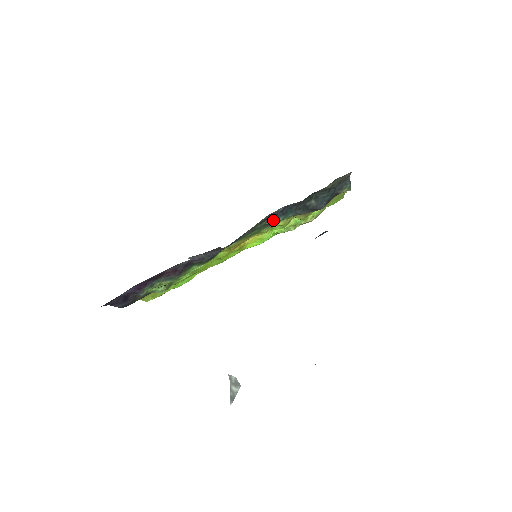
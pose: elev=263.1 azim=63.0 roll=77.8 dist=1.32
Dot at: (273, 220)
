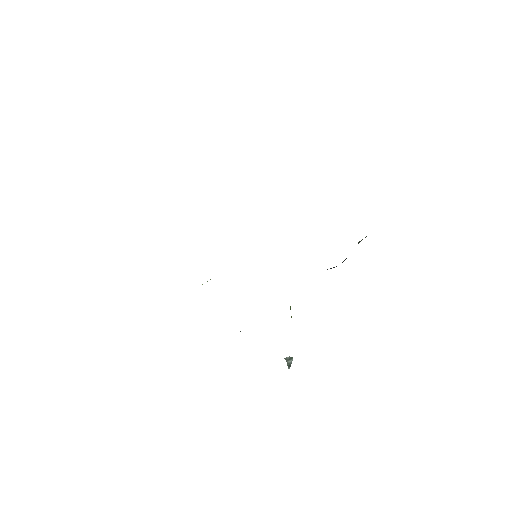
Dot at: occluded
